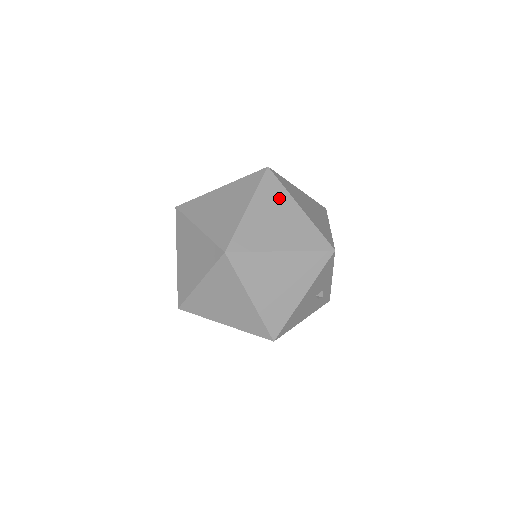
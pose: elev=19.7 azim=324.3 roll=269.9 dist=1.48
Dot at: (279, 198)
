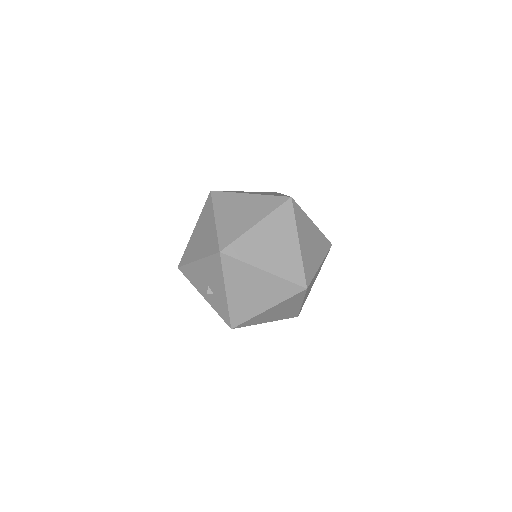
Dot at: occluded
